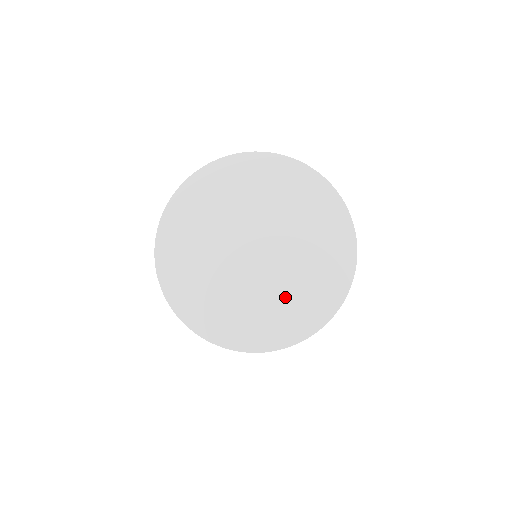
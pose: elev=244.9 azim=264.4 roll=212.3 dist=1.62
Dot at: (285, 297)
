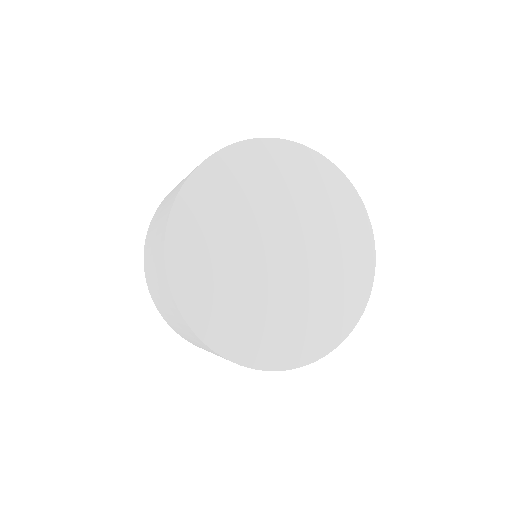
Dot at: (287, 317)
